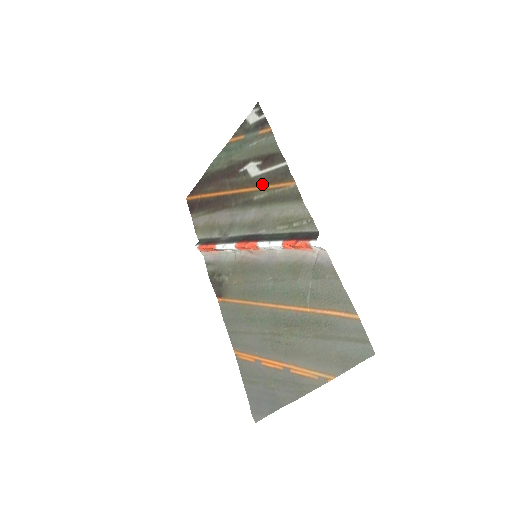
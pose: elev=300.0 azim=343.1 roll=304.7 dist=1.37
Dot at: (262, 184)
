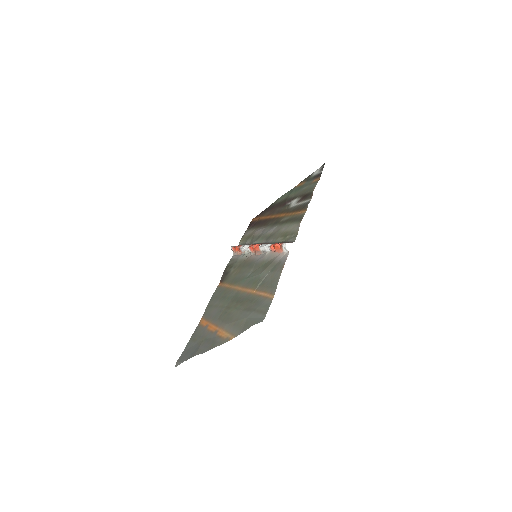
Dot at: (291, 212)
